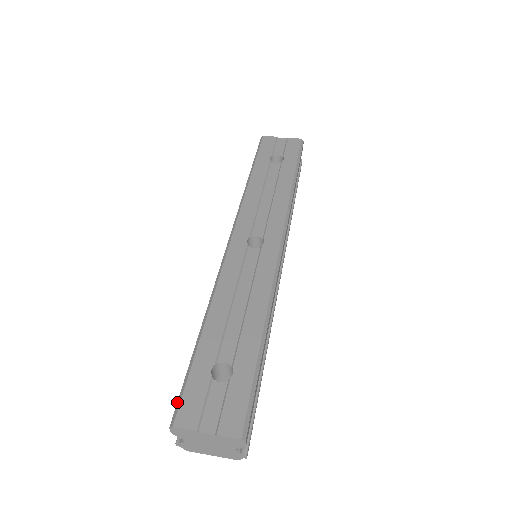
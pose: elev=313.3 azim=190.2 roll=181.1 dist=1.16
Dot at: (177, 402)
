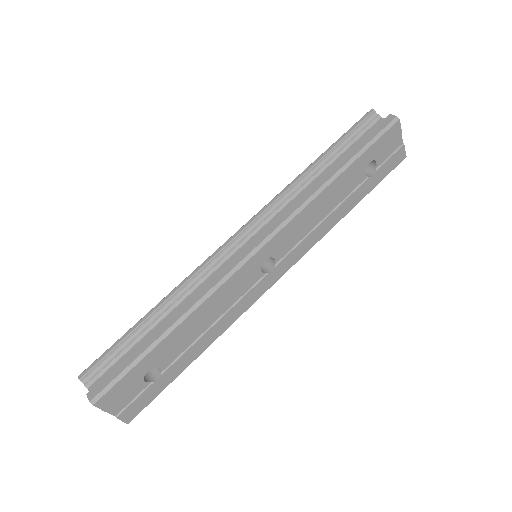
Dot at: (108, 385)
